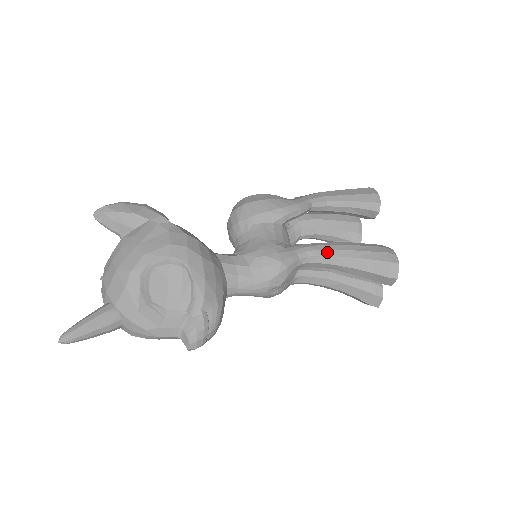
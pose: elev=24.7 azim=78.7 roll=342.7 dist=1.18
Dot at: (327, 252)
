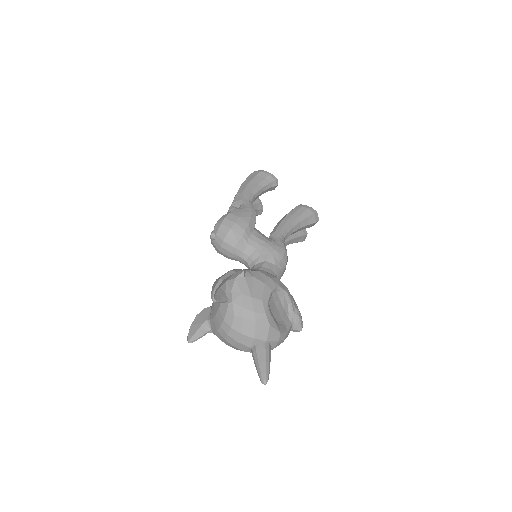
Dot at: (289, 228)
